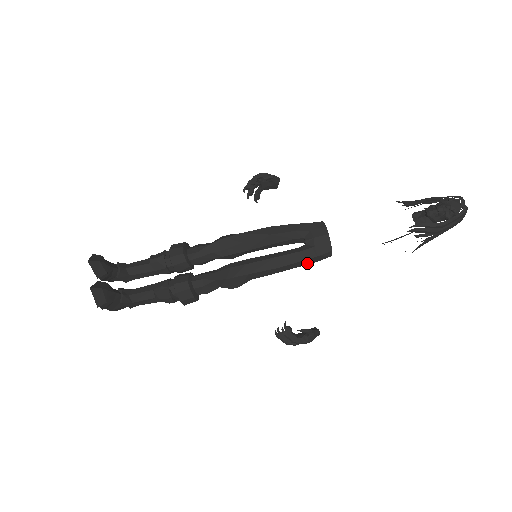
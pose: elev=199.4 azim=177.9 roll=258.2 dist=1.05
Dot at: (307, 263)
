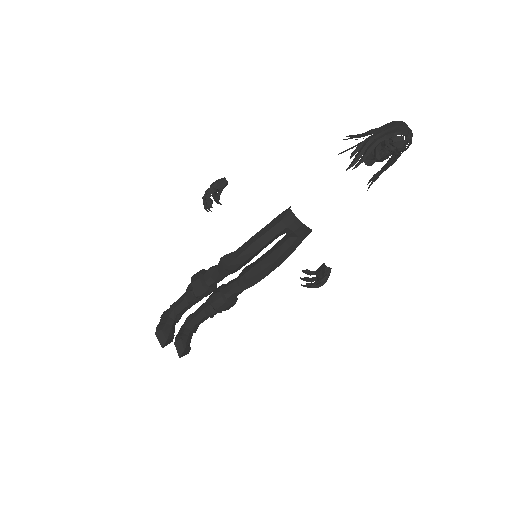
Dot at: occluded
